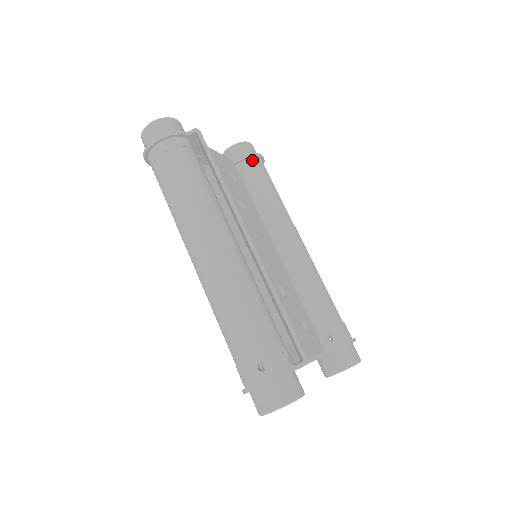
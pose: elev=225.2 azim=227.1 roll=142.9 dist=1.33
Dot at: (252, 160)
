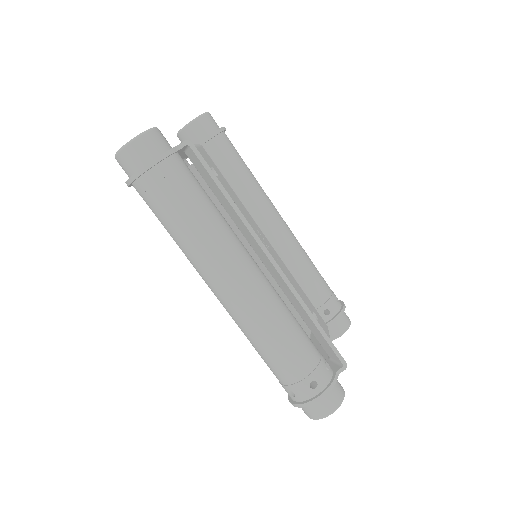
Dot at: (219, 137)
